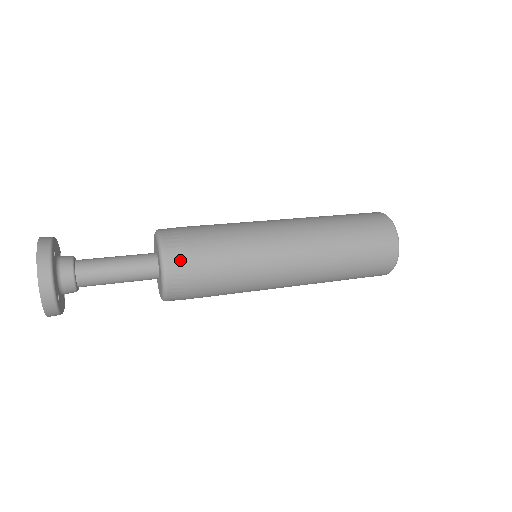
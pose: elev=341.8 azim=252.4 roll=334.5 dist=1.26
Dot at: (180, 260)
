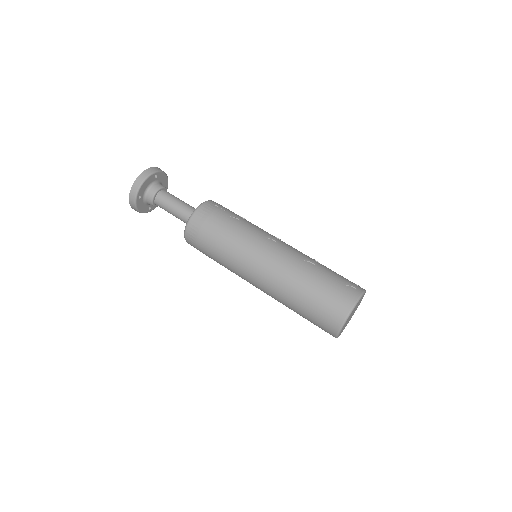
Dot at: (193, 246)
